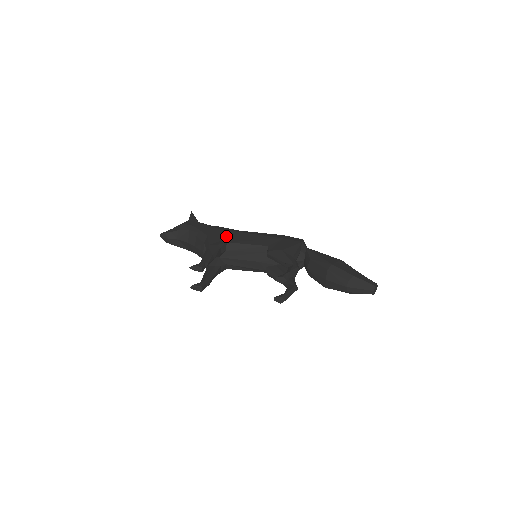
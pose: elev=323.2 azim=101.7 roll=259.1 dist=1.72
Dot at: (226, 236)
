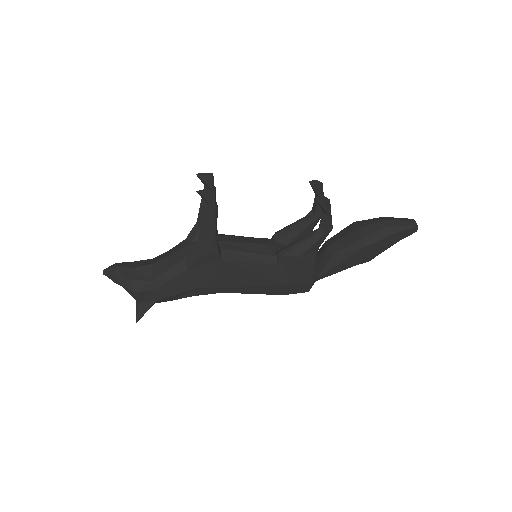
Dot at: occluded
